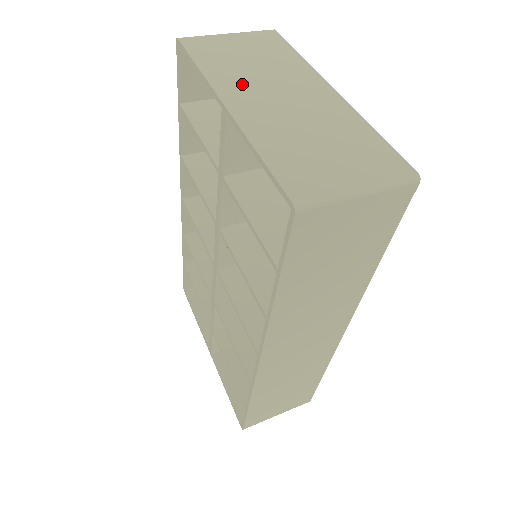
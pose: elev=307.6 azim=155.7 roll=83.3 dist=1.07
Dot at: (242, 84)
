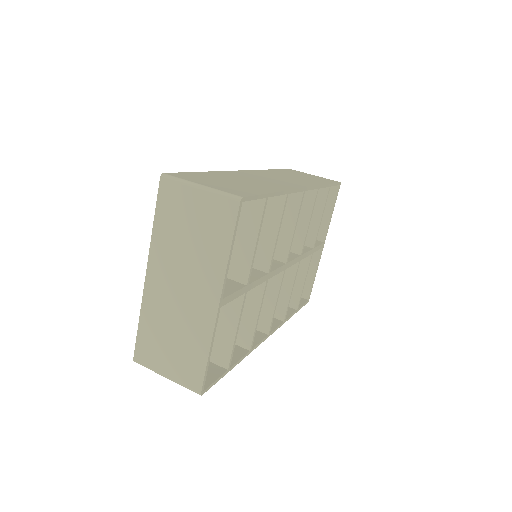
Dot at: (167, 261)
